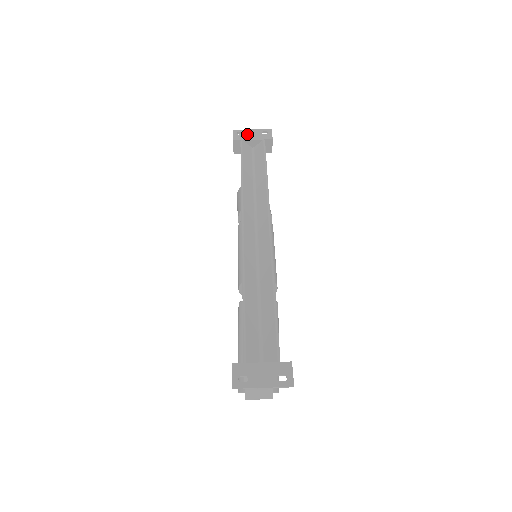
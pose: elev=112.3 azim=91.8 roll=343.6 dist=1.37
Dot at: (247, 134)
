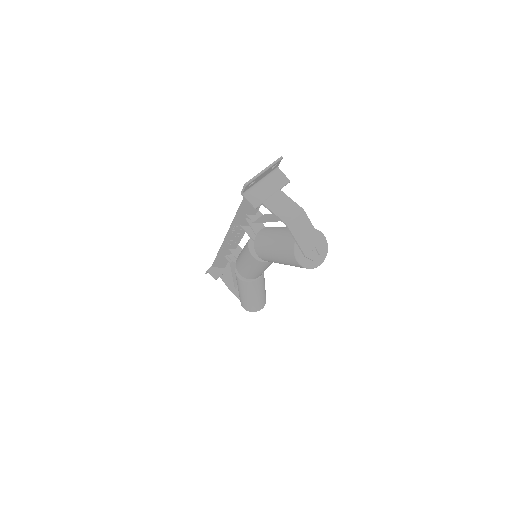
Dot at: occluded
